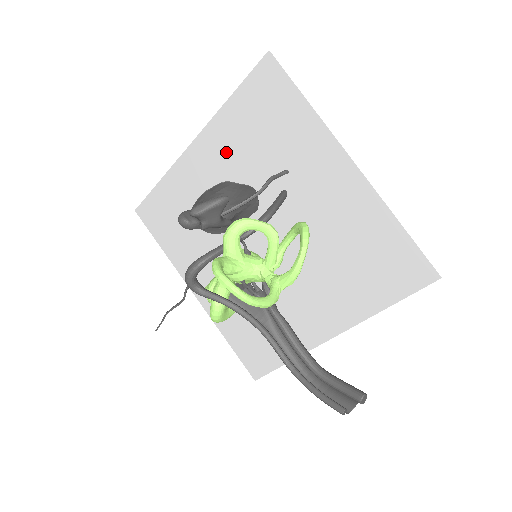
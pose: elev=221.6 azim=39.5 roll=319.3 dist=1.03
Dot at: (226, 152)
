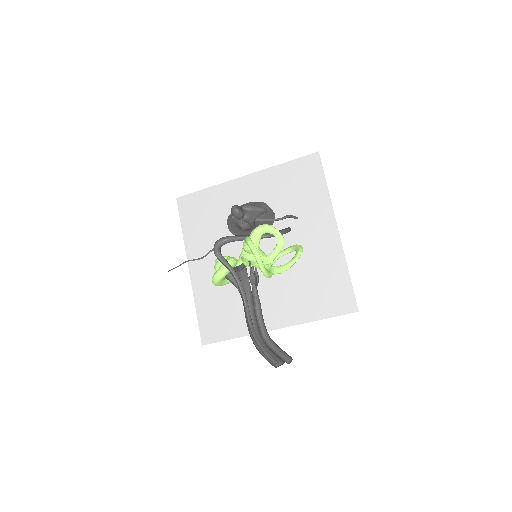
Dot at: (264, 191)
